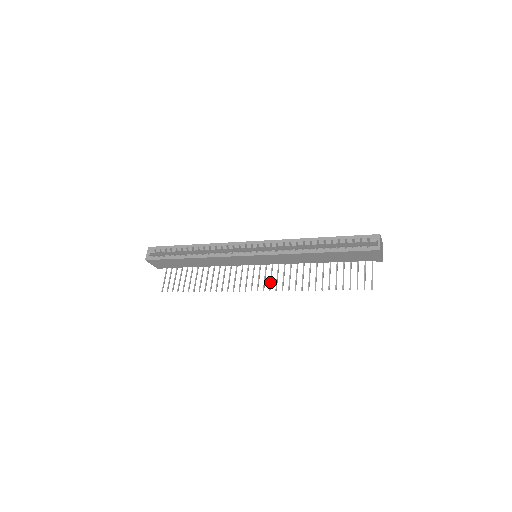
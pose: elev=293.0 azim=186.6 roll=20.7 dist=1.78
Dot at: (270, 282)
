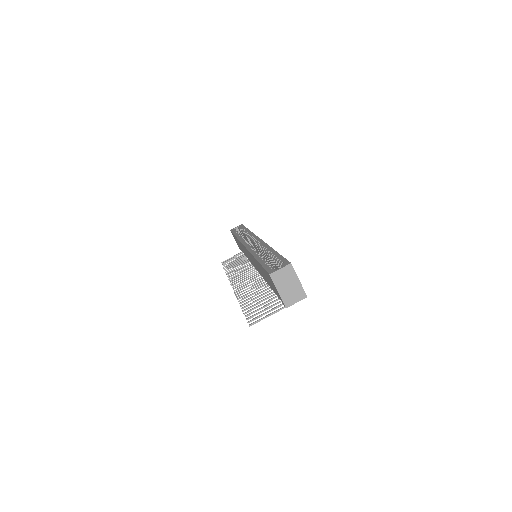
Dot at: (242, 284)
